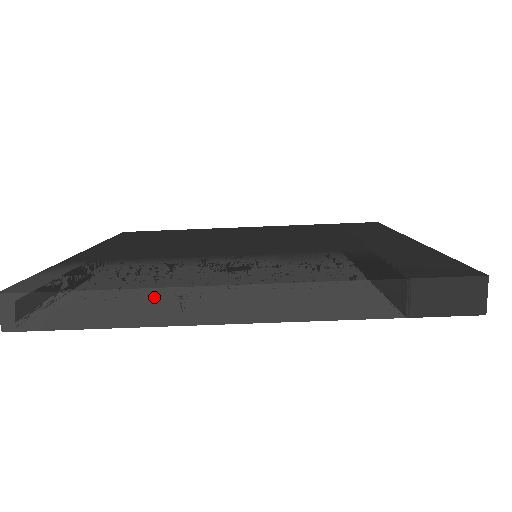
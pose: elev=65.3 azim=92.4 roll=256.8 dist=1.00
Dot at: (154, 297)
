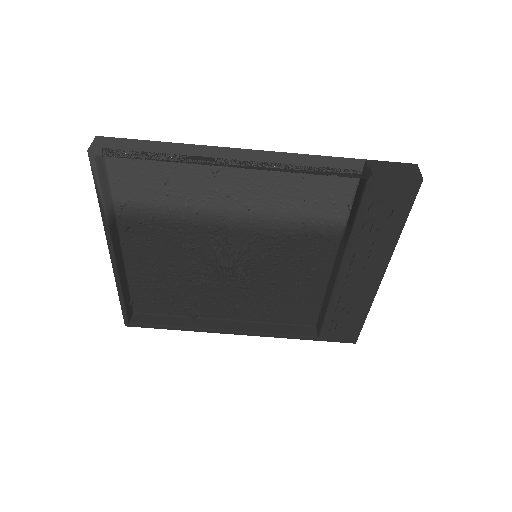
Dot at: (201, 148)
